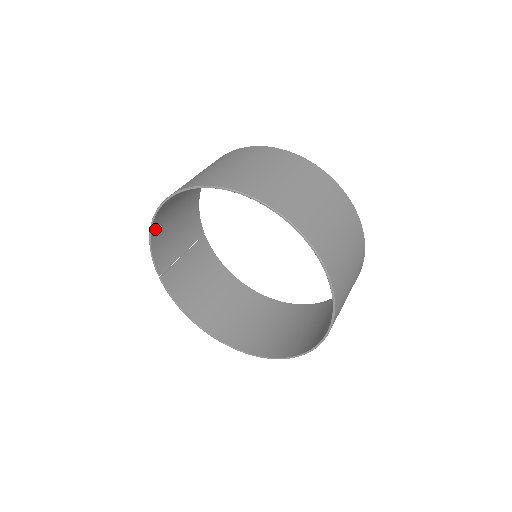
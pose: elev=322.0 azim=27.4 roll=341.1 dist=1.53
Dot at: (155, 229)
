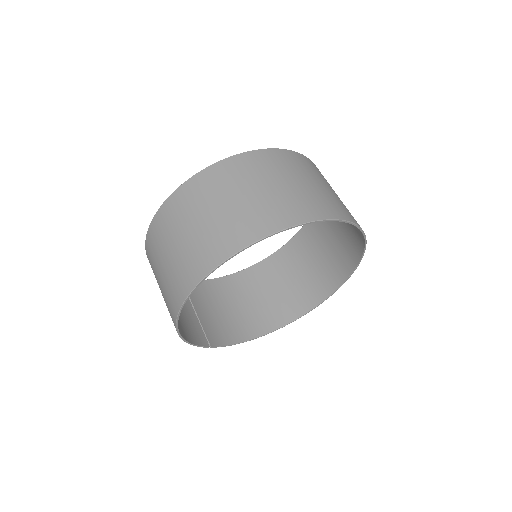
Dot at: occluded
